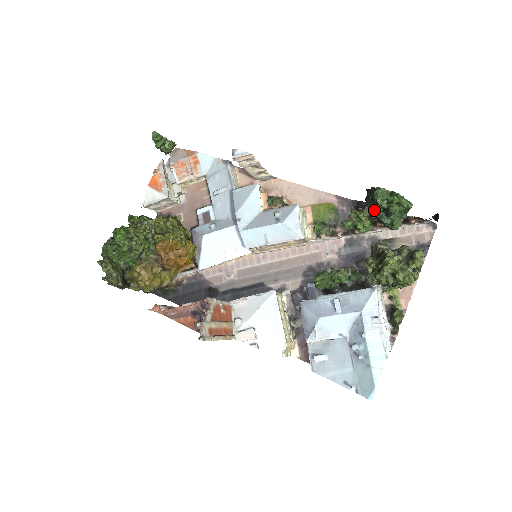
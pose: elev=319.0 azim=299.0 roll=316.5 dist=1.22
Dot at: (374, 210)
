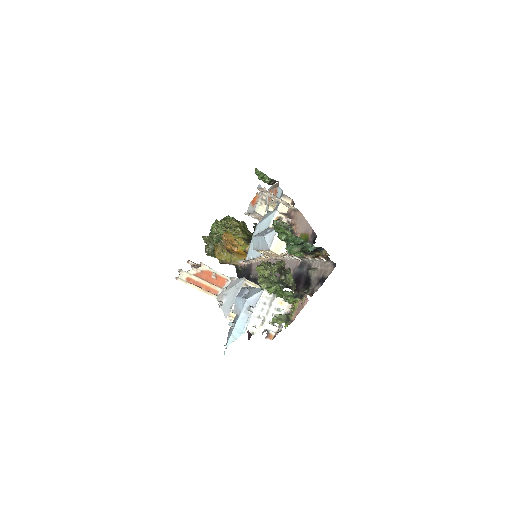
Dot at: occluded
